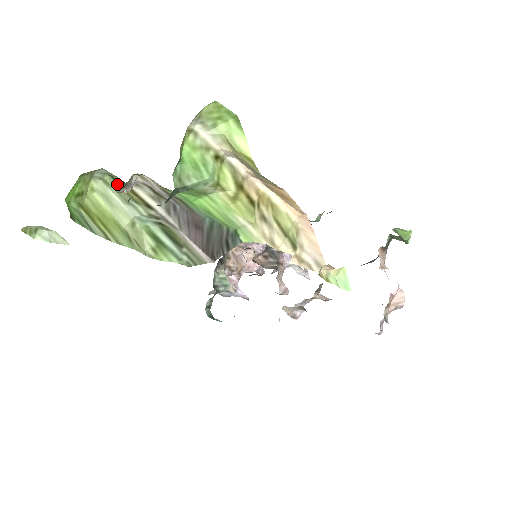
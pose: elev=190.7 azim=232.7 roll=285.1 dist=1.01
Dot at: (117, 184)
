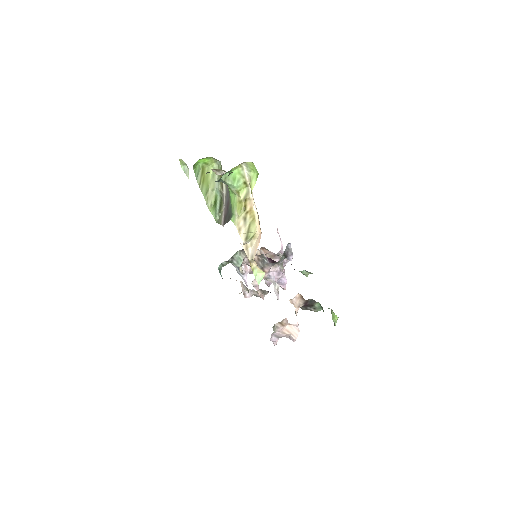
Dot at: occluded
